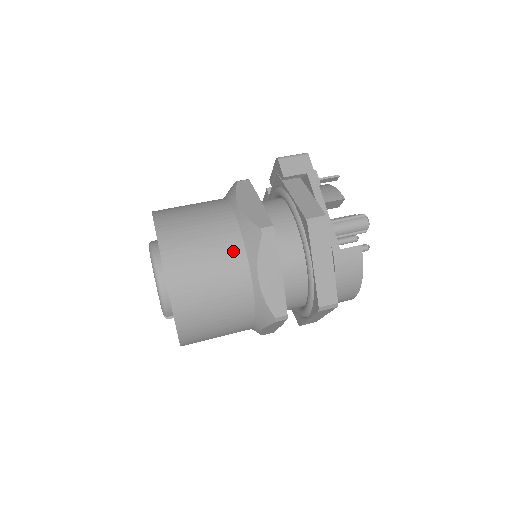
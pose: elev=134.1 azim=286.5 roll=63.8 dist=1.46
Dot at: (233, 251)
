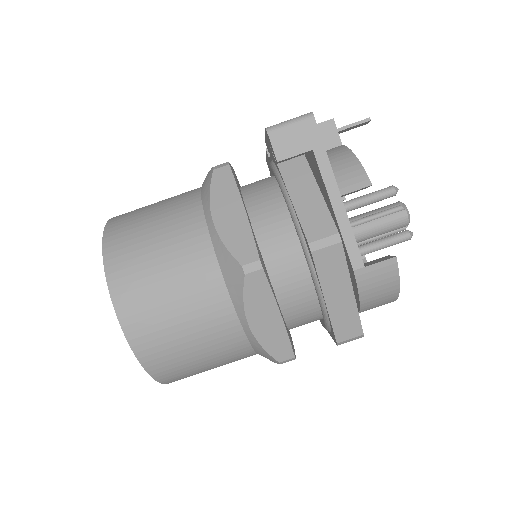
Dot at: (210, 293)
